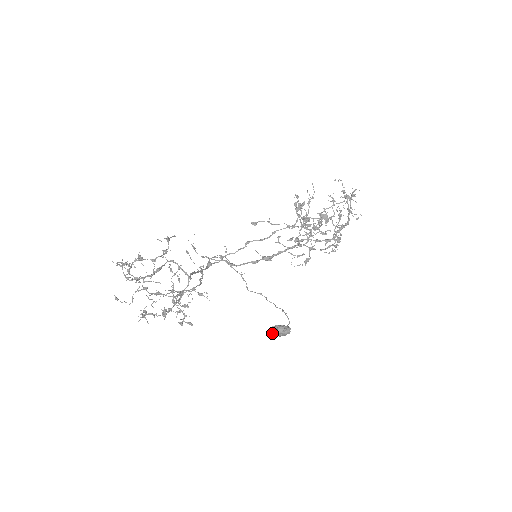
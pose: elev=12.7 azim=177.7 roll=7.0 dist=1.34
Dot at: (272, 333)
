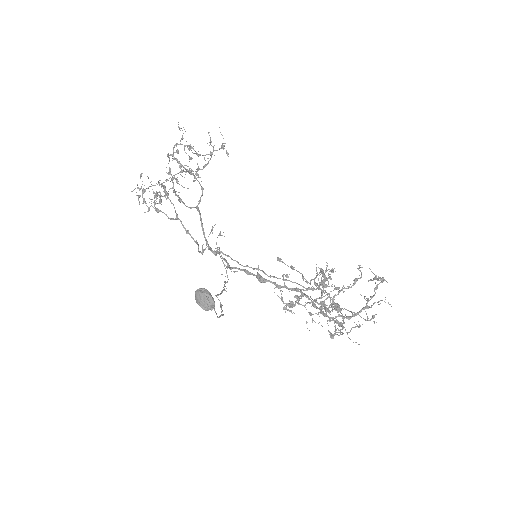
Dot at: (197, 290)
